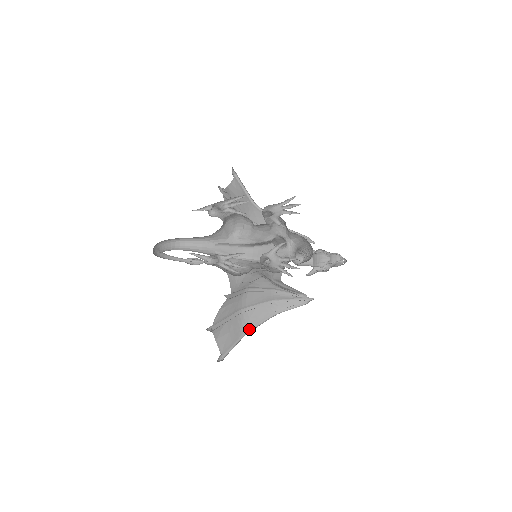
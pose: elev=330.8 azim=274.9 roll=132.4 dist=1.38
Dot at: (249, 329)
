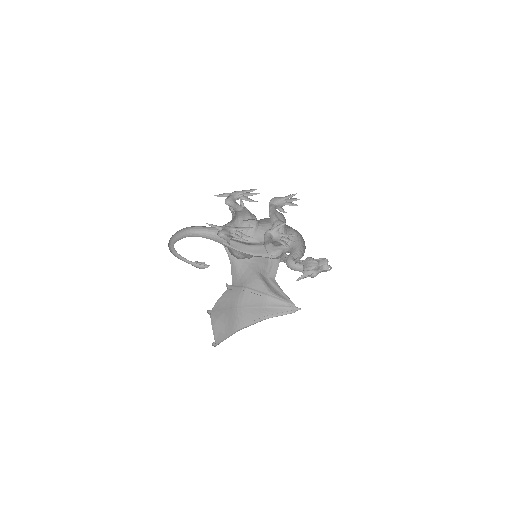
Dot at: (241, 327)
